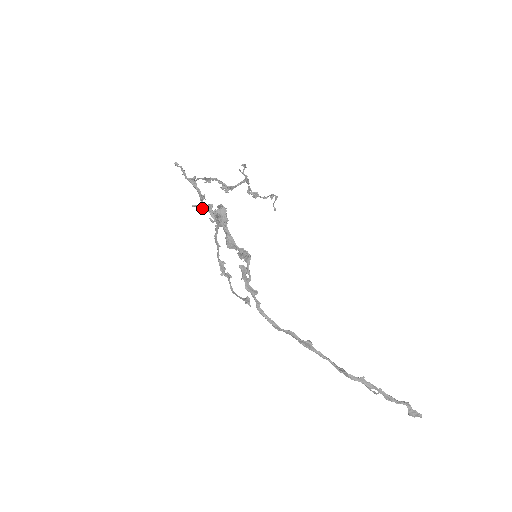
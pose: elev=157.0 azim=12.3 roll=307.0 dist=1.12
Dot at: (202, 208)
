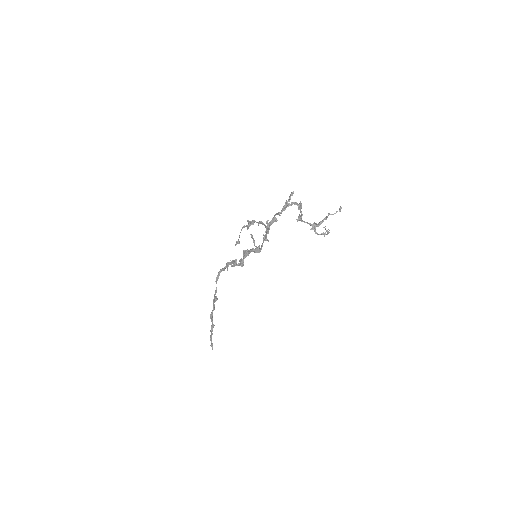
Dot at: (253, 239)
